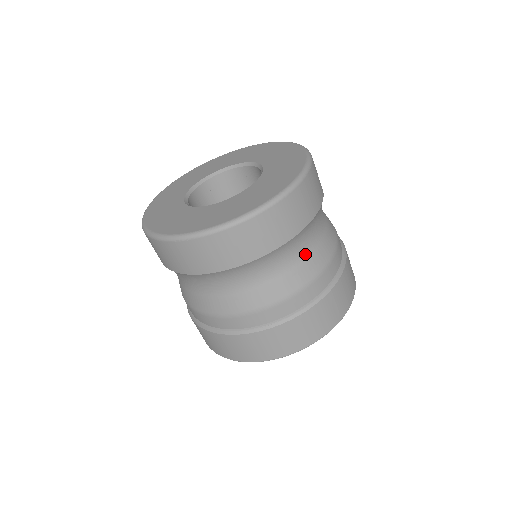
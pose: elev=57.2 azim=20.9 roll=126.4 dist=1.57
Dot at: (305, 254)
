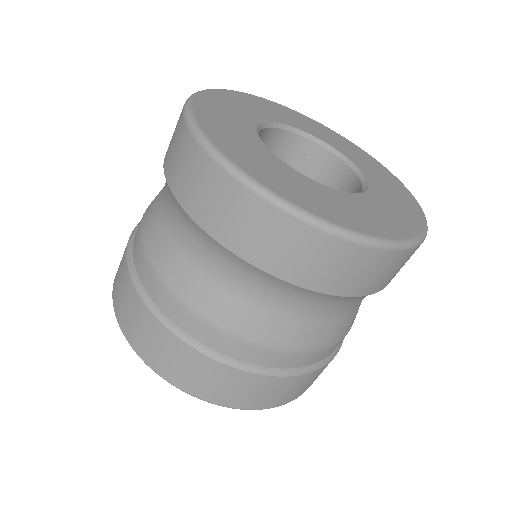
Dot at: (337, 317)
